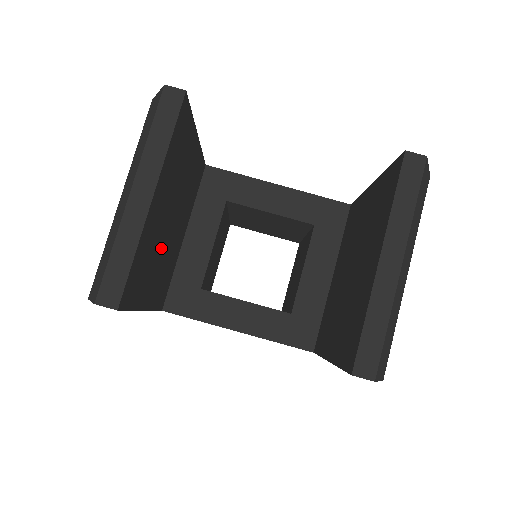
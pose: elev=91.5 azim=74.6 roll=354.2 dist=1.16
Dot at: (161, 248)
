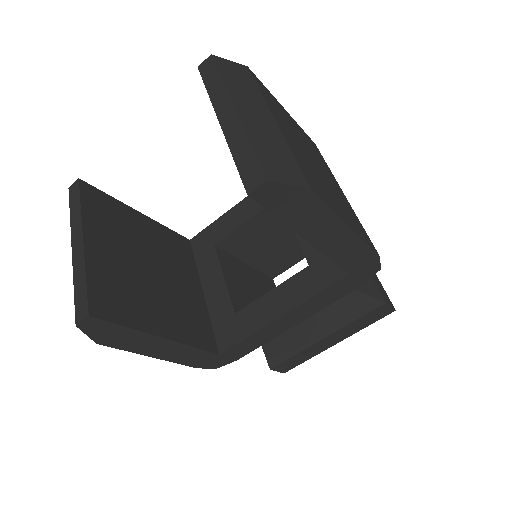
Dot at: (149, 288)
